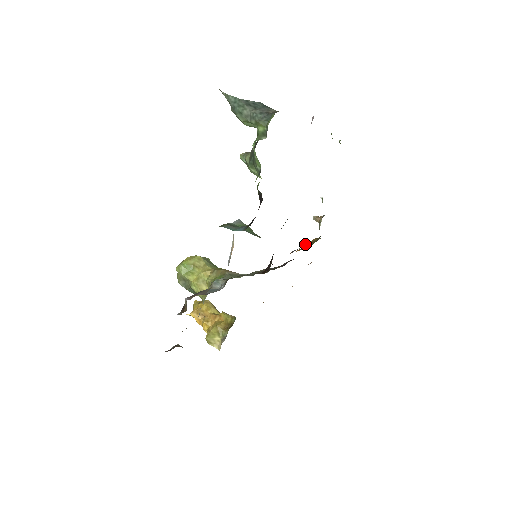
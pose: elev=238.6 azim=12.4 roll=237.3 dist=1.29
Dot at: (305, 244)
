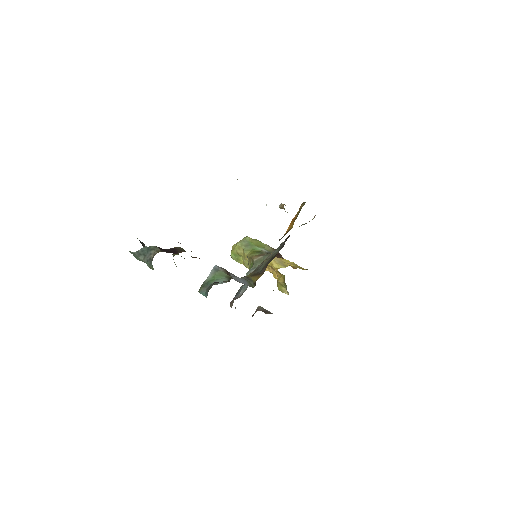
Dot at: (292, 220)
